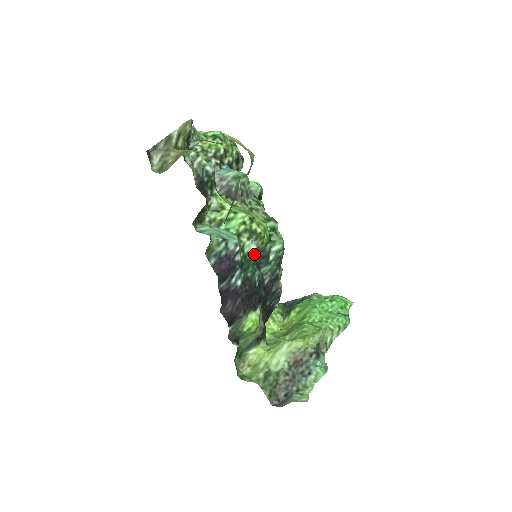
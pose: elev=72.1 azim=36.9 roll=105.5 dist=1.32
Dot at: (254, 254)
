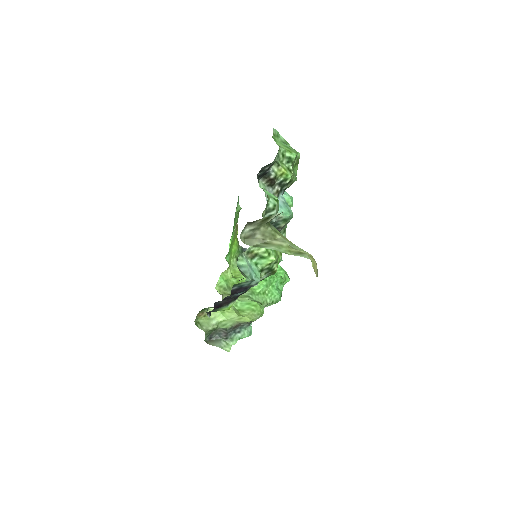
Dot at: (261, 280)
